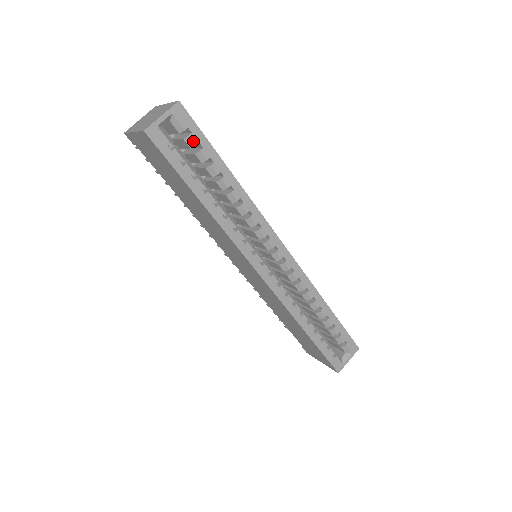
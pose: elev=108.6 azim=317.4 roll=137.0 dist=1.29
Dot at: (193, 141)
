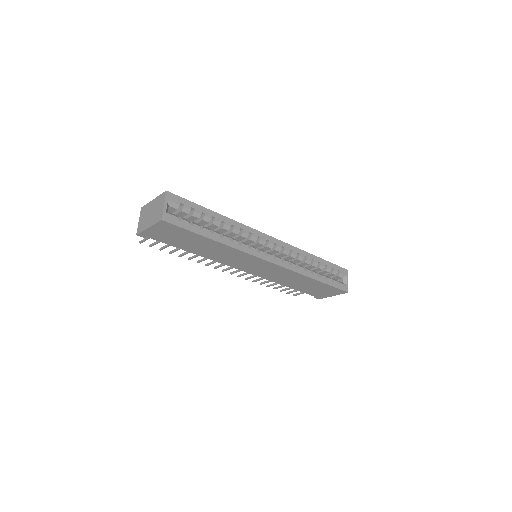
Dot at: (188, 208)
